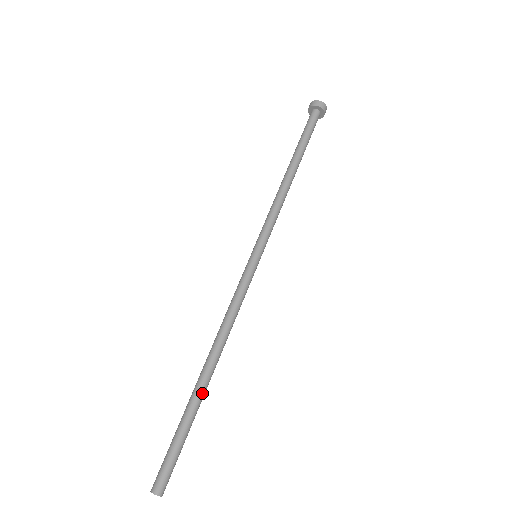
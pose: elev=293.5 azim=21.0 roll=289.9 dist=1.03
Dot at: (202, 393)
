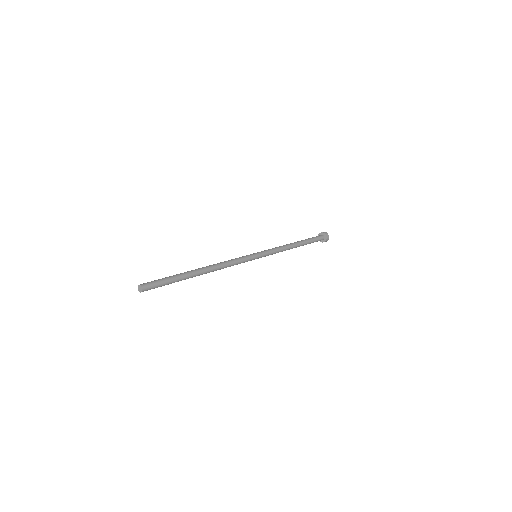
Dot at: (192, 272)
